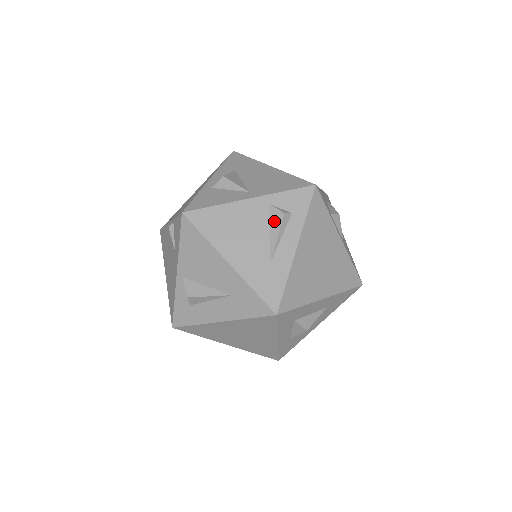
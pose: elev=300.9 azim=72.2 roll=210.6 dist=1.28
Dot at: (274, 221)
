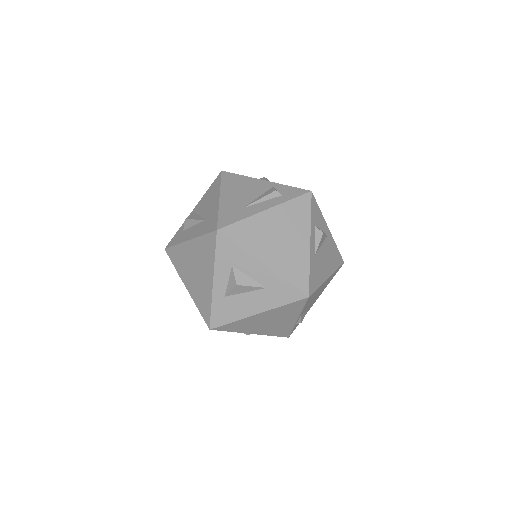
Dot at: (267, 193)
